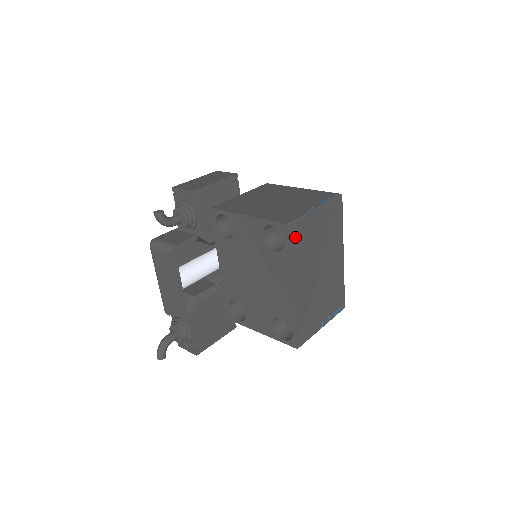
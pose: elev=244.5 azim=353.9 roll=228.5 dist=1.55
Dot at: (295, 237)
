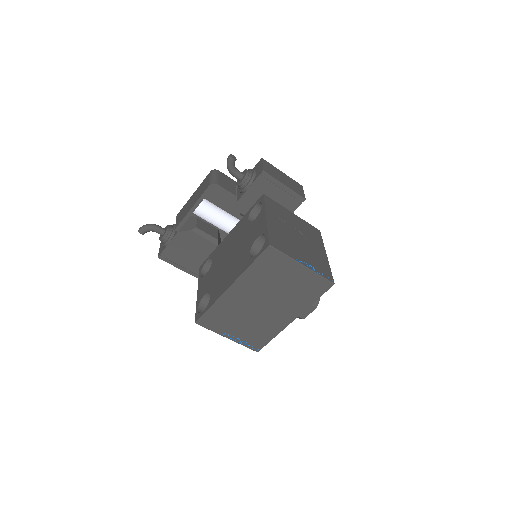
Dot at: (267, 259)
